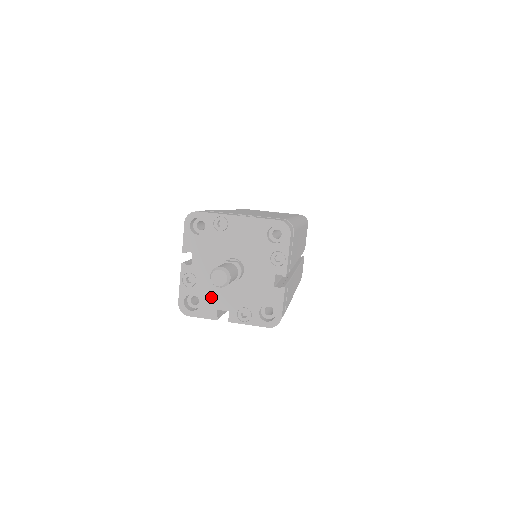
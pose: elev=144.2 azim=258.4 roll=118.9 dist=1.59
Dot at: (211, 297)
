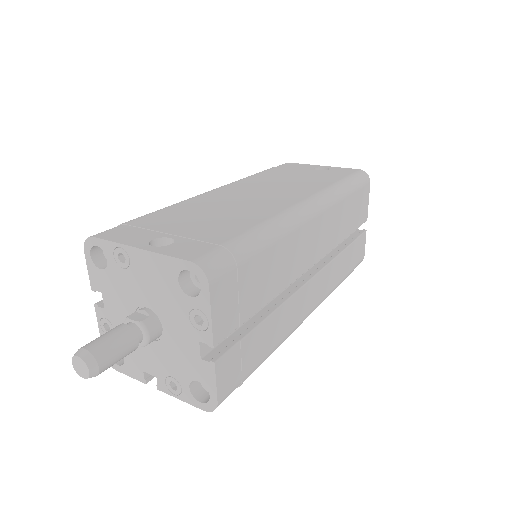
Dot at: (133, 354)
